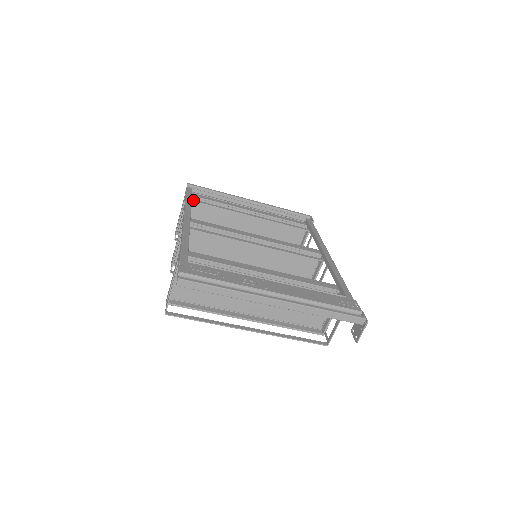
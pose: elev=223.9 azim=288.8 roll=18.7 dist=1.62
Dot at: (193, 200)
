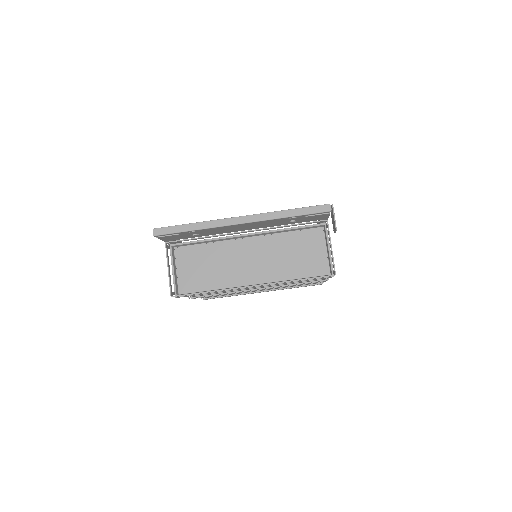
Dot at: occluded
